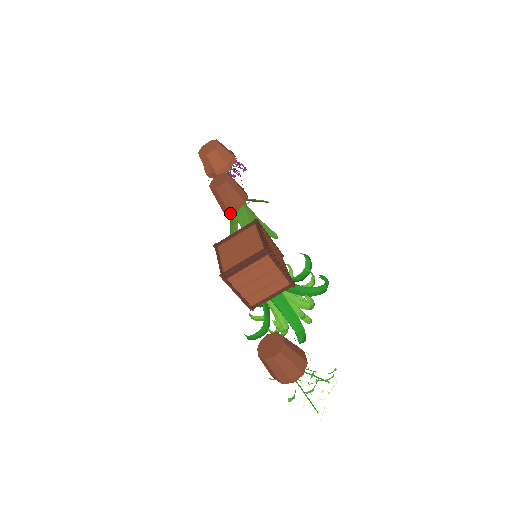
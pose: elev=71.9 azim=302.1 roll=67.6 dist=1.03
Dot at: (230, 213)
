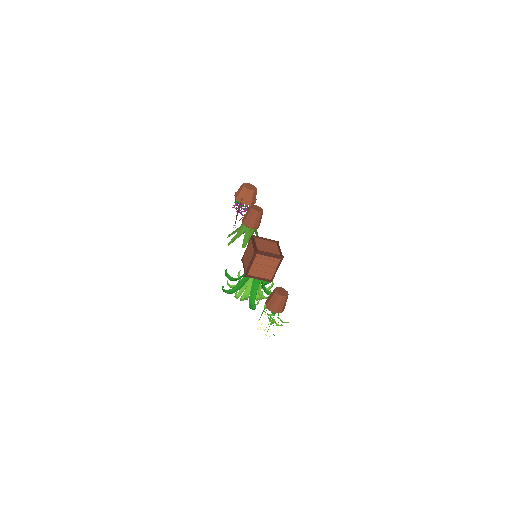
Dot at: (247, 226)
